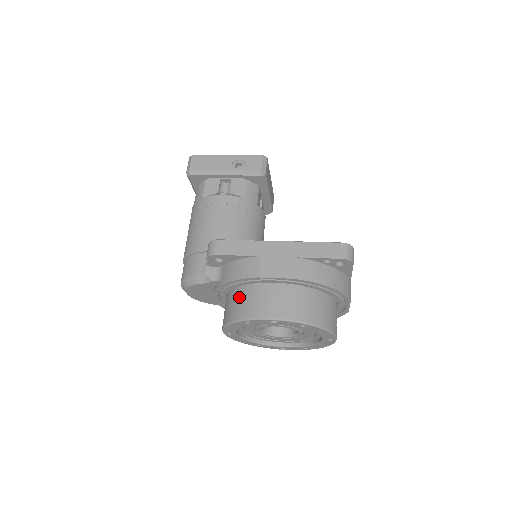
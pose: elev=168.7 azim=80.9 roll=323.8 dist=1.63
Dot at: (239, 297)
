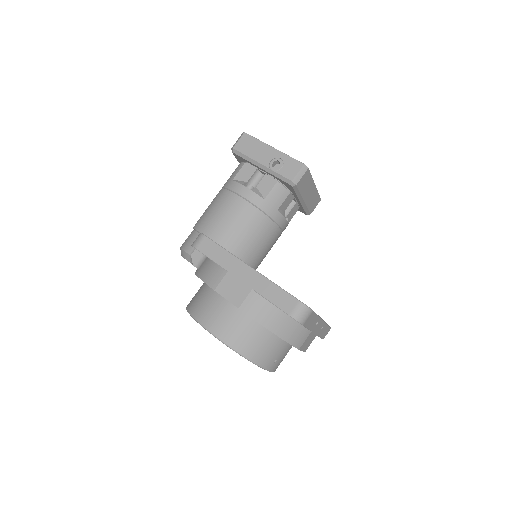
Dot at: (202, 293)
